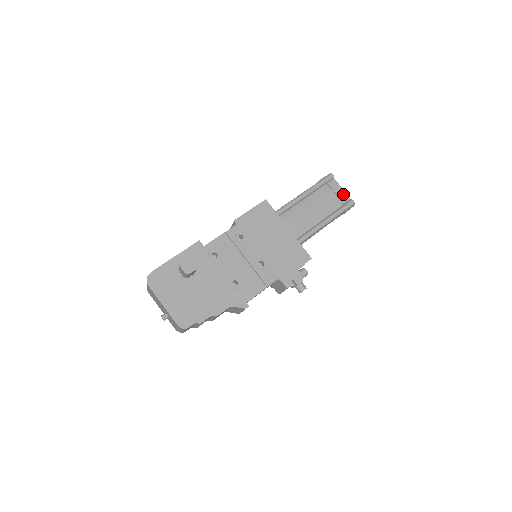
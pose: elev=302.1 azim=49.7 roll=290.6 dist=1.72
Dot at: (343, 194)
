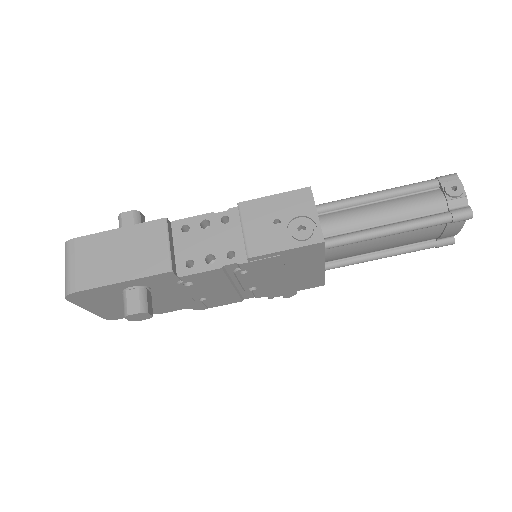
Dot at: (452, 234)
